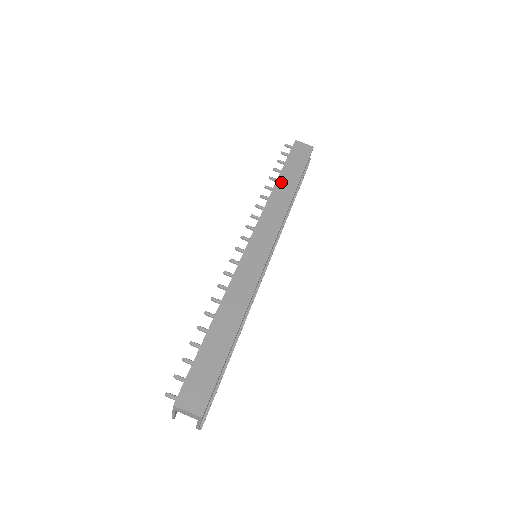
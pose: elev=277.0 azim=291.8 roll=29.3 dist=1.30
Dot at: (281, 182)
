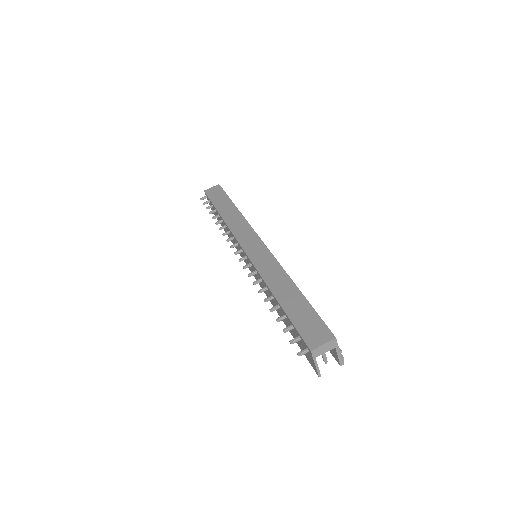
Dot at: (223, 212)
